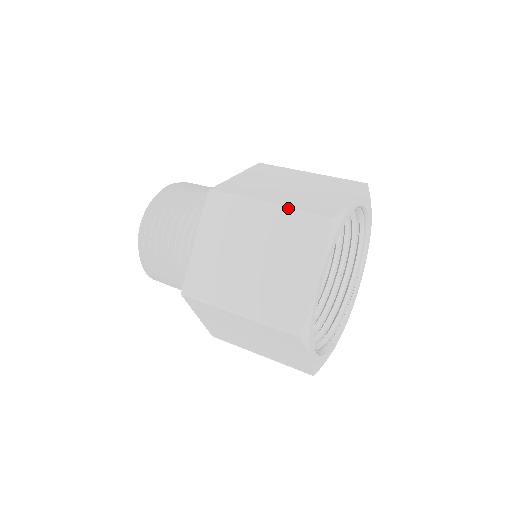
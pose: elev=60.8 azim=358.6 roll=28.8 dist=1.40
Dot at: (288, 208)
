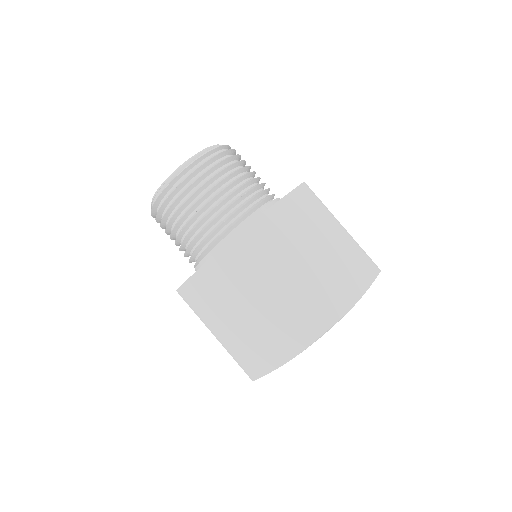
Dot at: (355, 241)
